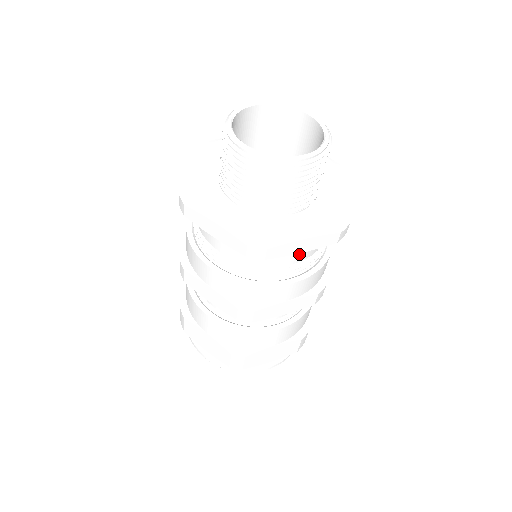
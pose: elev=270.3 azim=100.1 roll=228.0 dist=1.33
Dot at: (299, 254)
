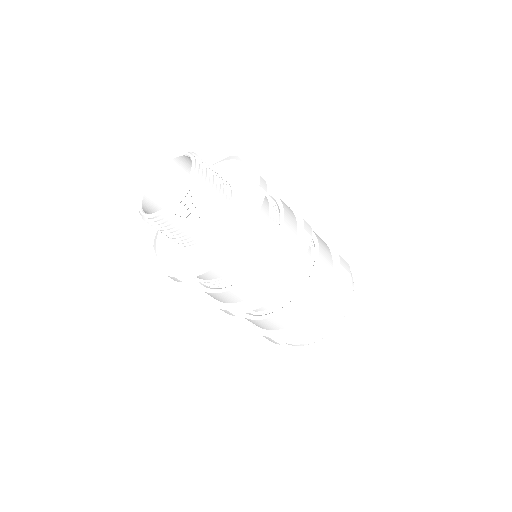
Dot at: (259, 223)
